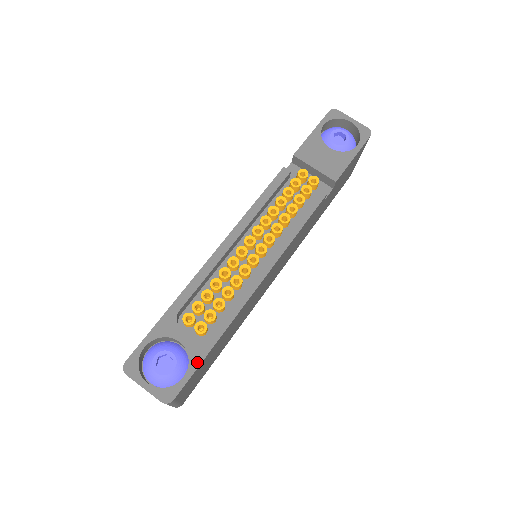
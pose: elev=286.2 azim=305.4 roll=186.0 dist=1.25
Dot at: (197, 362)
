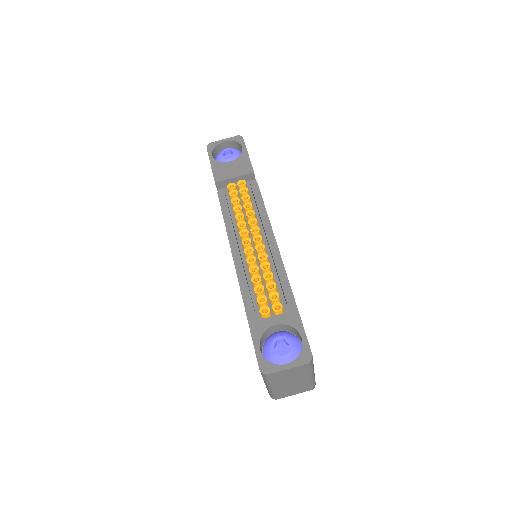
Dot at: (299, 323)
